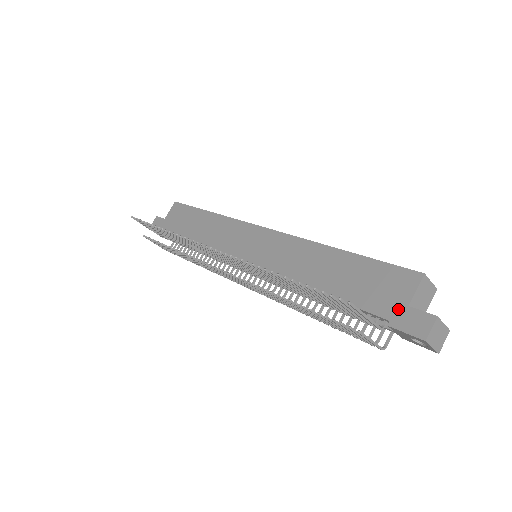
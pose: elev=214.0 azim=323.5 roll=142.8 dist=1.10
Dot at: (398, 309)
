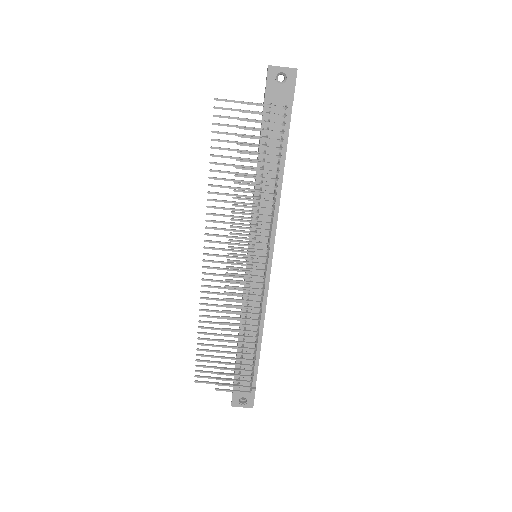
Dot at: (264, 96)
